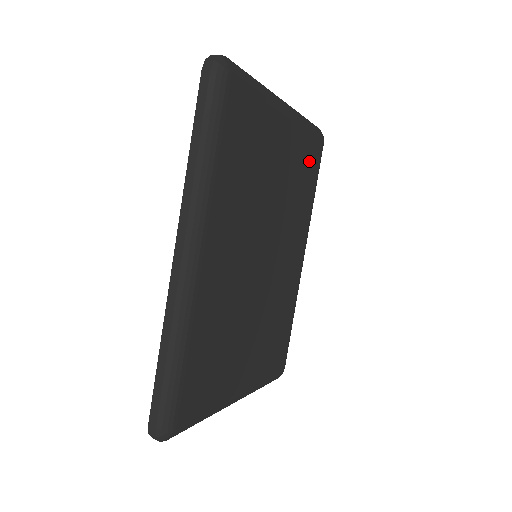
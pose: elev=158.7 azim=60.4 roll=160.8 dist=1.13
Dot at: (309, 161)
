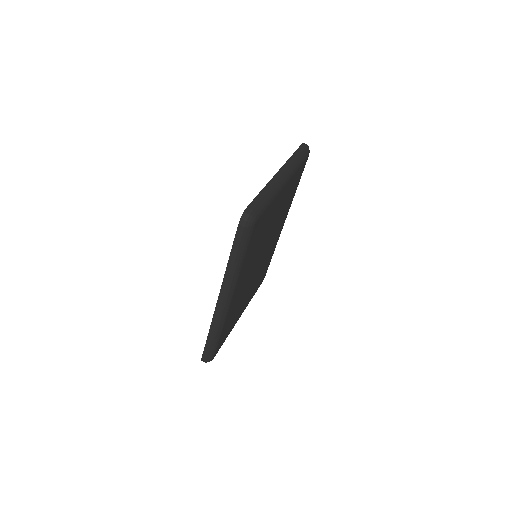
Dot at: (296, 180)
